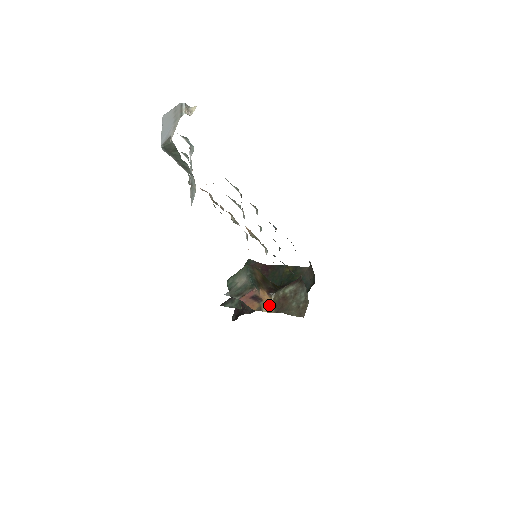
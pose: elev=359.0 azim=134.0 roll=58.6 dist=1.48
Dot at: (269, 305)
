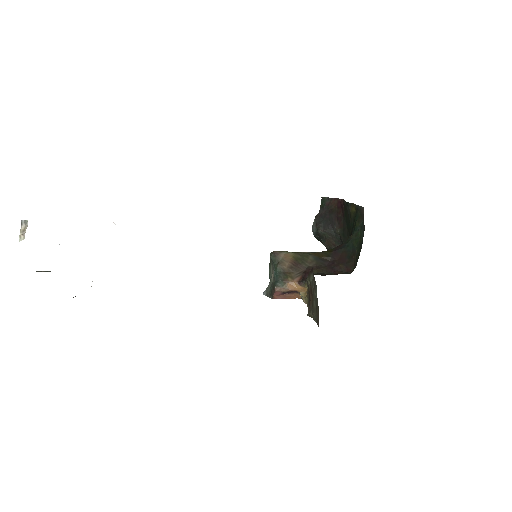
Dot at: (306, 296)
